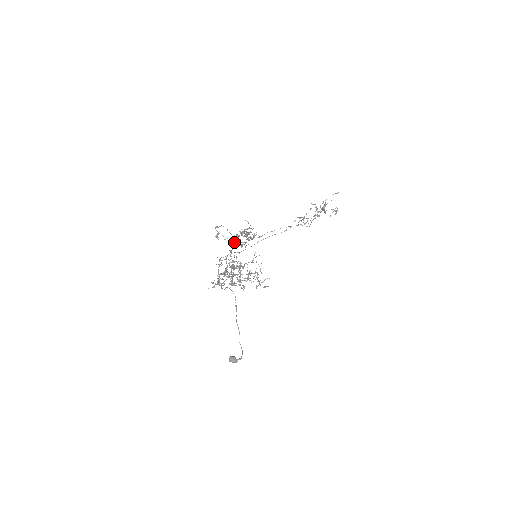
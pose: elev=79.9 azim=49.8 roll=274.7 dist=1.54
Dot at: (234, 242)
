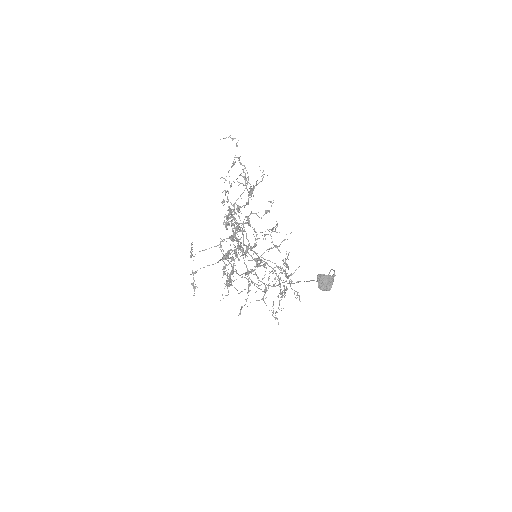
Dot at: (234, 138)
